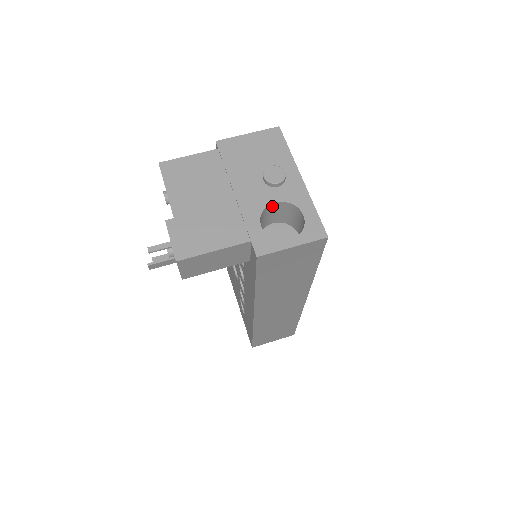
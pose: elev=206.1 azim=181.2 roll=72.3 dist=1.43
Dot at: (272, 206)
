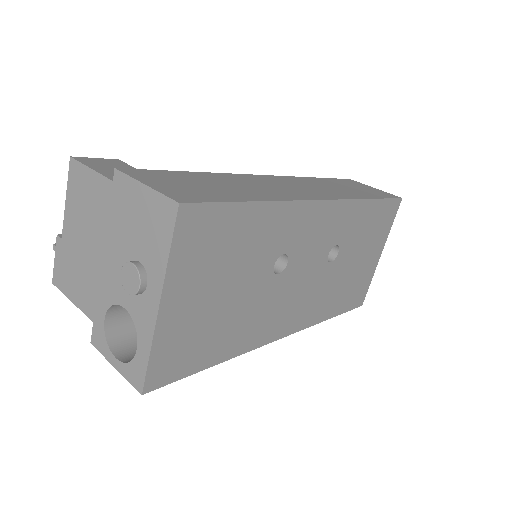
Dot at: occluded
